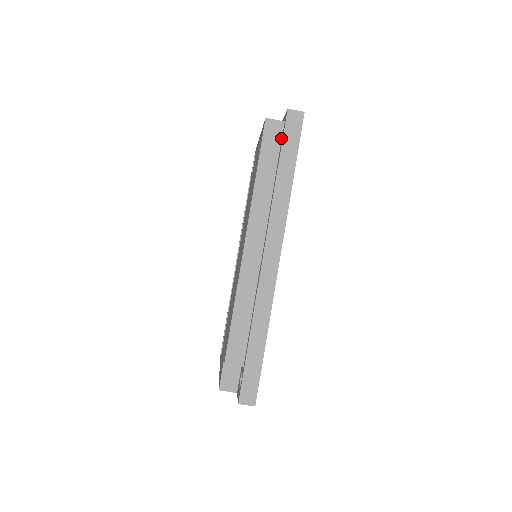
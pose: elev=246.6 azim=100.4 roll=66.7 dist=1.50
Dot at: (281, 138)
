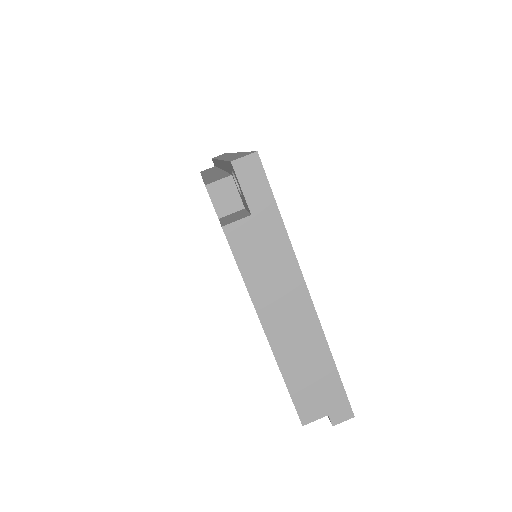
Dot at: occluded
